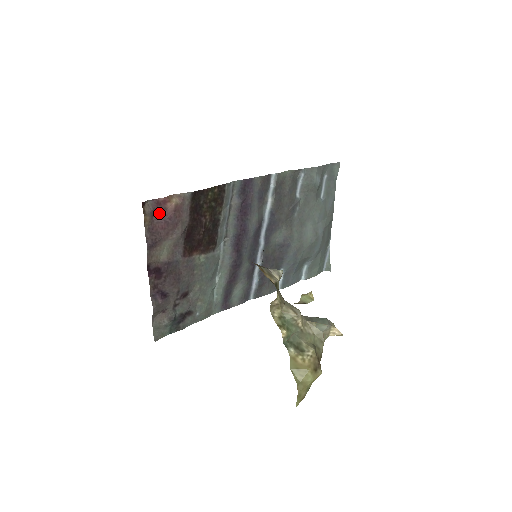
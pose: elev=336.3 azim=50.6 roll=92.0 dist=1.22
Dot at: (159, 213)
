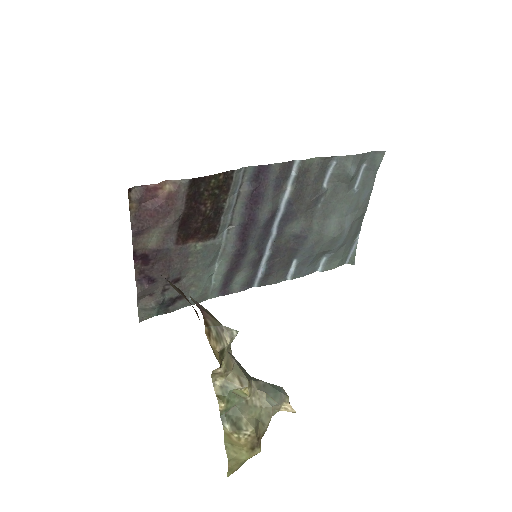
Dot at: (148, 200)
